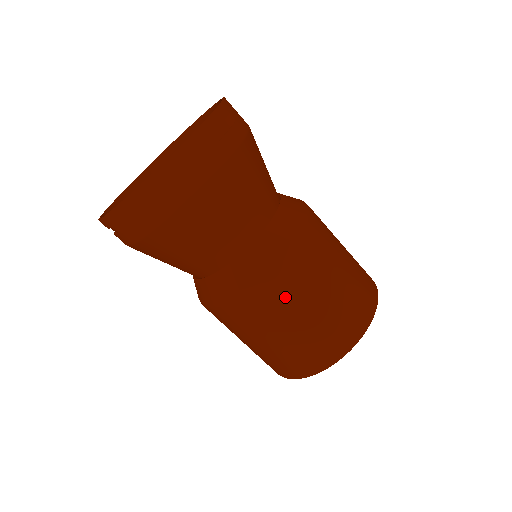
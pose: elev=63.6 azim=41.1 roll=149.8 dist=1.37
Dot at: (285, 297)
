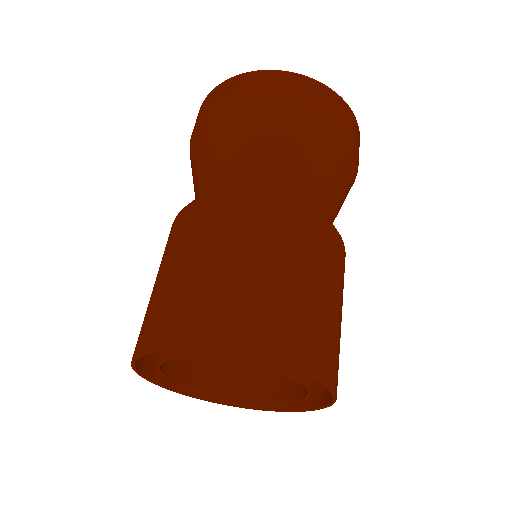
Dot at: (309, 245)
